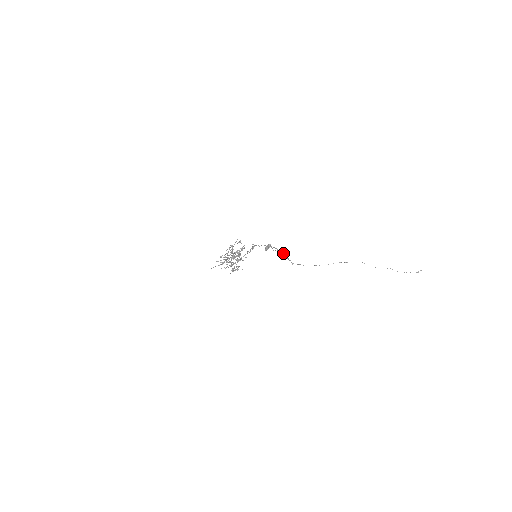
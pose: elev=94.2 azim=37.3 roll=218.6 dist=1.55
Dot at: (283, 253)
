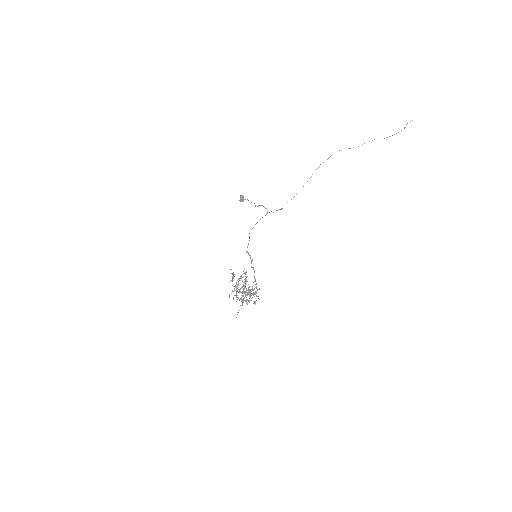
Dot at: occluded
